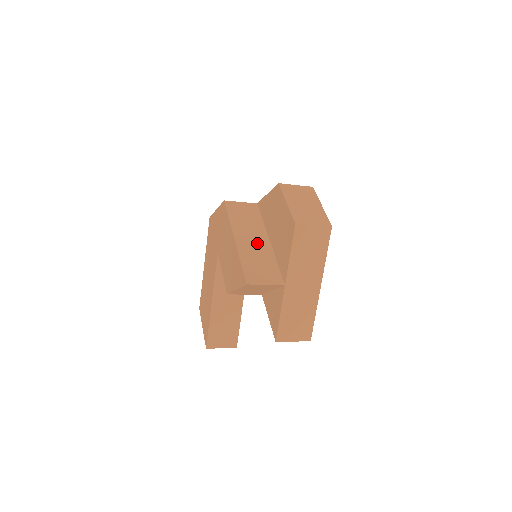
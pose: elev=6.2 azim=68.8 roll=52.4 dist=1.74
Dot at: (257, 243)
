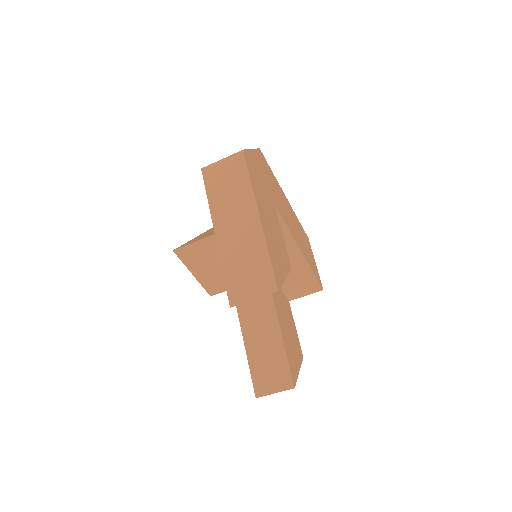
Dot at: occluded
